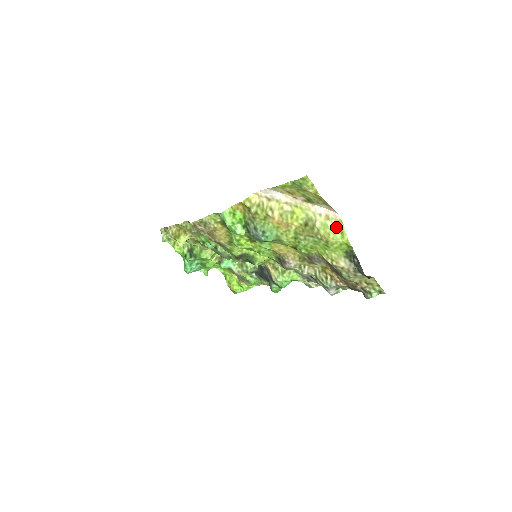
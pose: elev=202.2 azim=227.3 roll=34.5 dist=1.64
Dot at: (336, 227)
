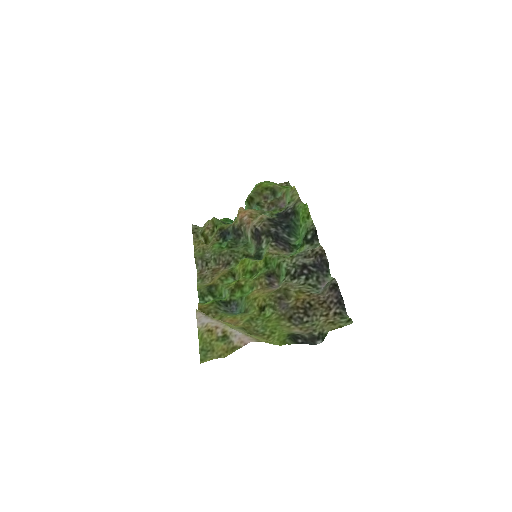
Dot at: (261, 340)
